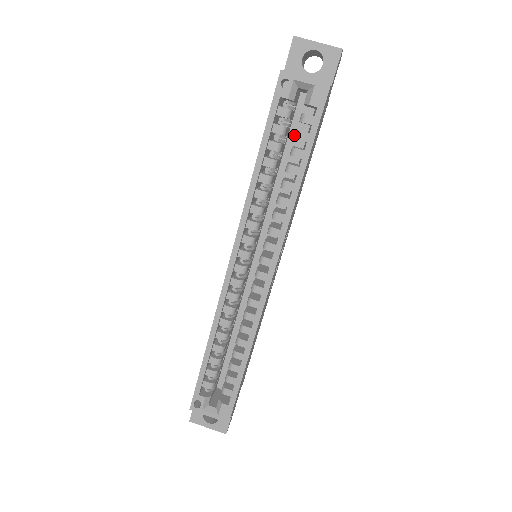
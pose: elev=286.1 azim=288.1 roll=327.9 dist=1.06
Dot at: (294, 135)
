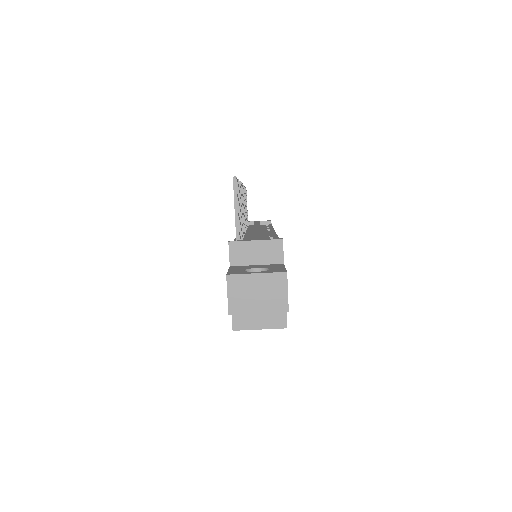
Dot at: occluded
